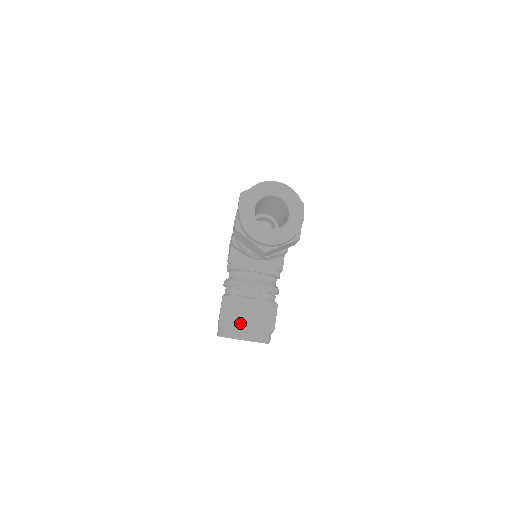
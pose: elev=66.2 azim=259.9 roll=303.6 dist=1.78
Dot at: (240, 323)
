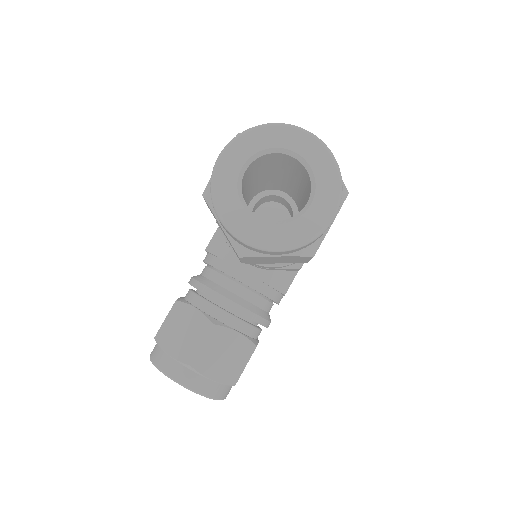
Dot at: (182, 354)
